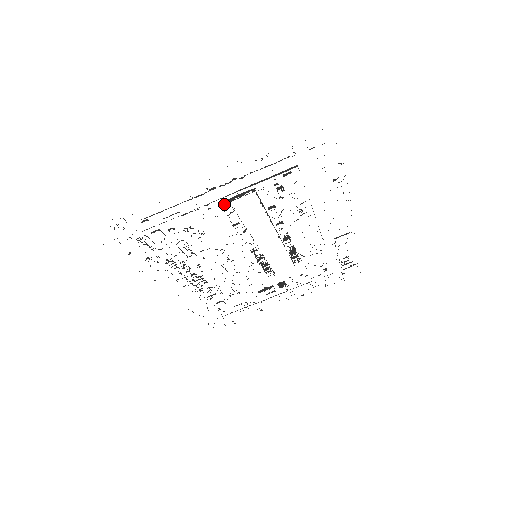
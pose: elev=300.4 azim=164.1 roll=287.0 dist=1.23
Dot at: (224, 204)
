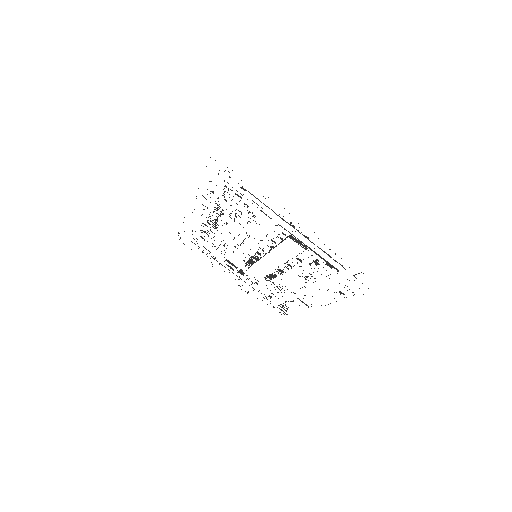
Dot at: occluded
